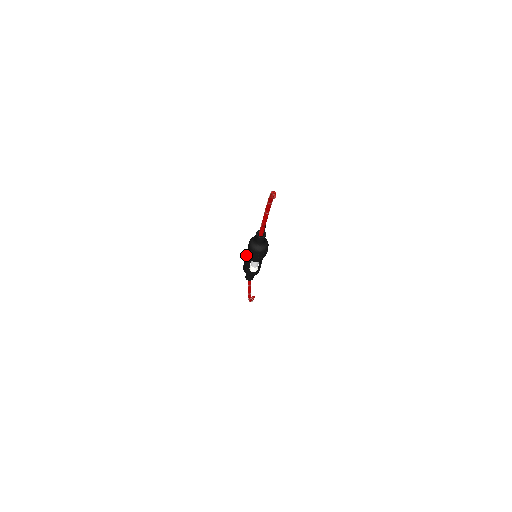
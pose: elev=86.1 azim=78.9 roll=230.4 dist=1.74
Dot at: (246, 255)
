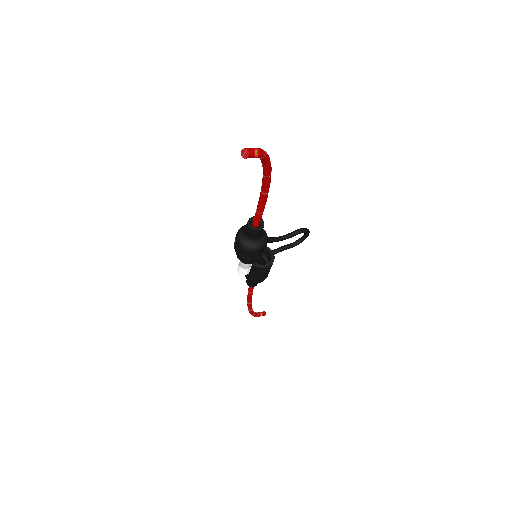
Dot at: occluded
